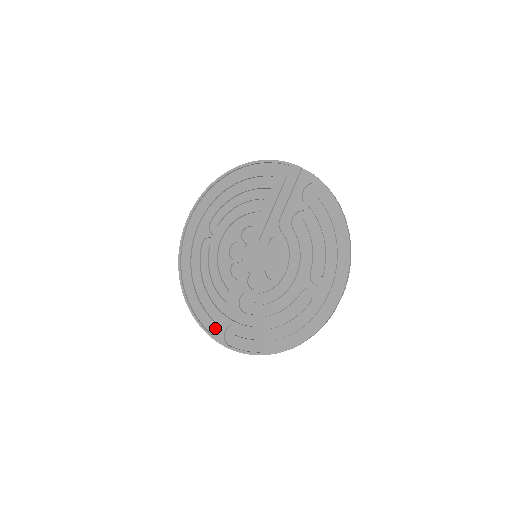
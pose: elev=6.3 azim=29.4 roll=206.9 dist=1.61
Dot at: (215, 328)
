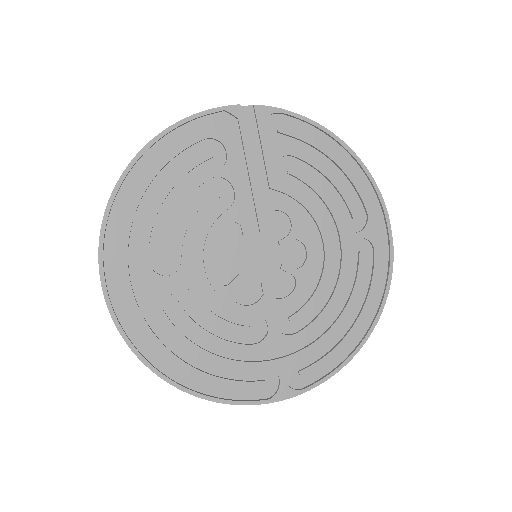
Dot at: (266, 388)
